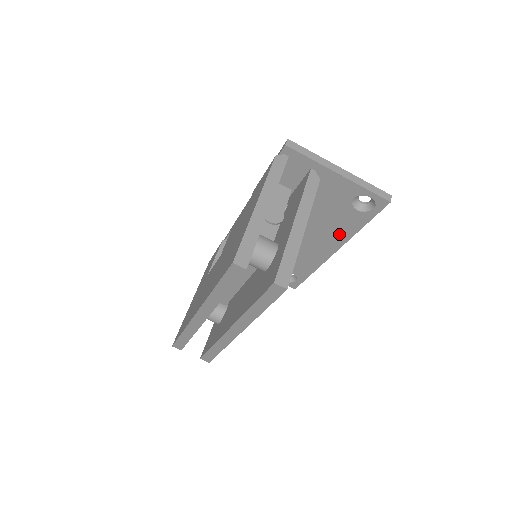
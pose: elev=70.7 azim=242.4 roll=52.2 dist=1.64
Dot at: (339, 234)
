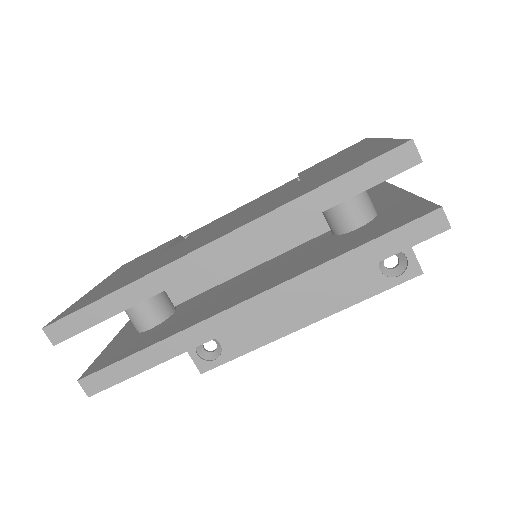
Dot at: (334, 297)
